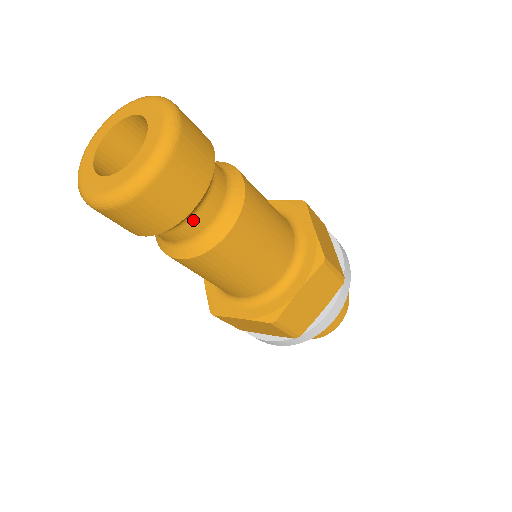
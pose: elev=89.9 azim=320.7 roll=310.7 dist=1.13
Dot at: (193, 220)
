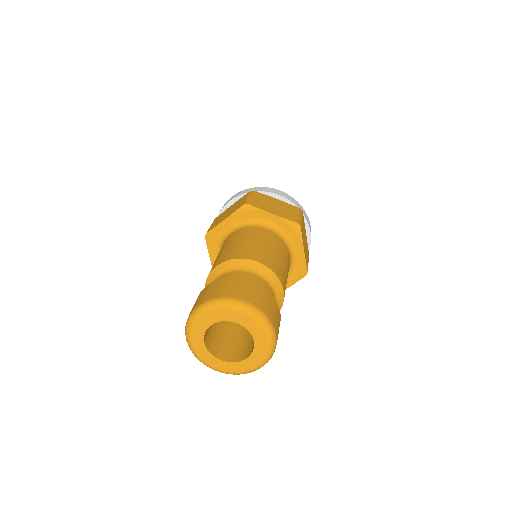
Dot at: occluded
